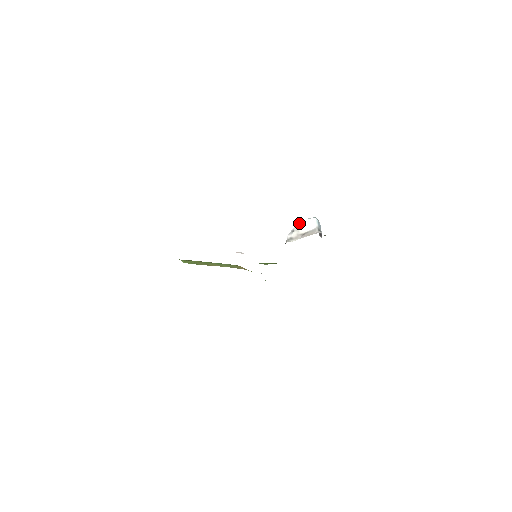
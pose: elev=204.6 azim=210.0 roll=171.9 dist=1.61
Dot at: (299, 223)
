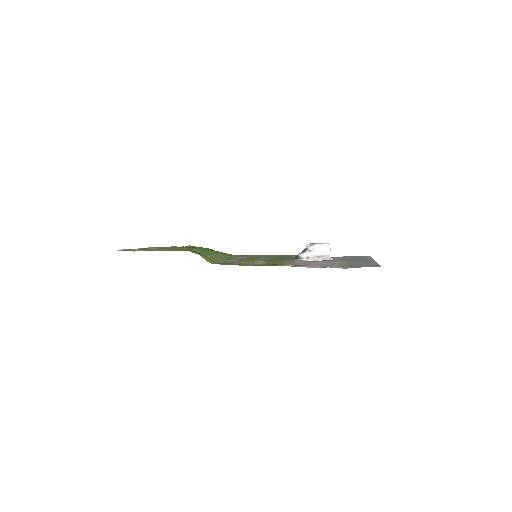
Dot at: (317, 245)
